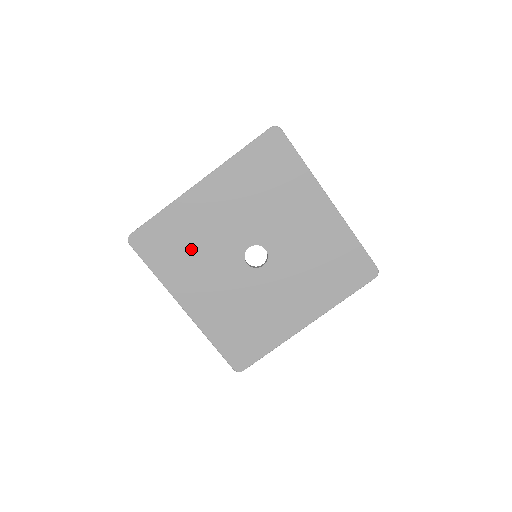
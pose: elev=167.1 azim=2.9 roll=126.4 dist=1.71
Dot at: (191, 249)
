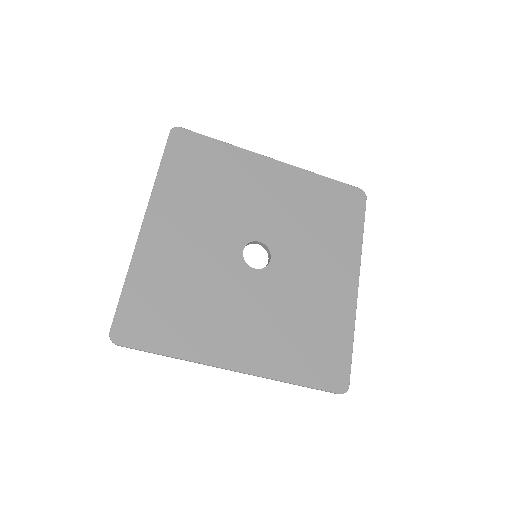
Dot at: (213, 189)
